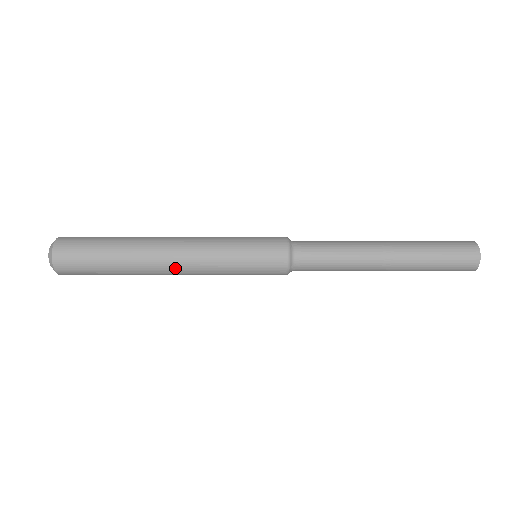
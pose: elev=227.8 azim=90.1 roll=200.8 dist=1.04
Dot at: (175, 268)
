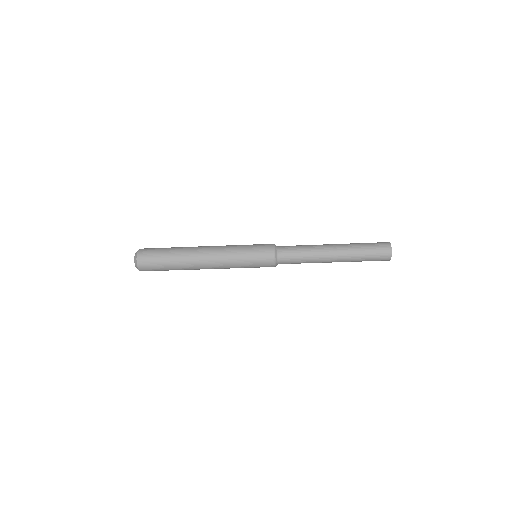
Dot at: occluded
